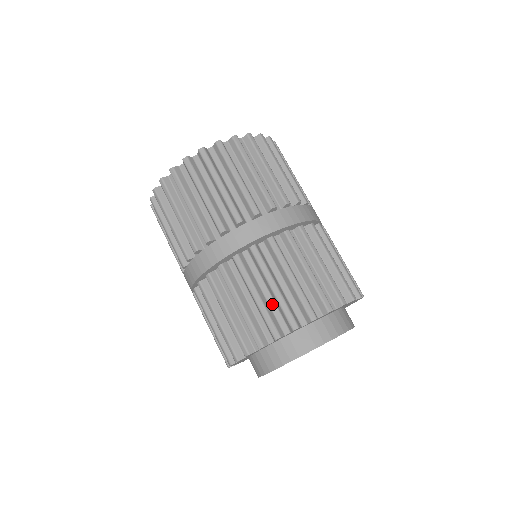
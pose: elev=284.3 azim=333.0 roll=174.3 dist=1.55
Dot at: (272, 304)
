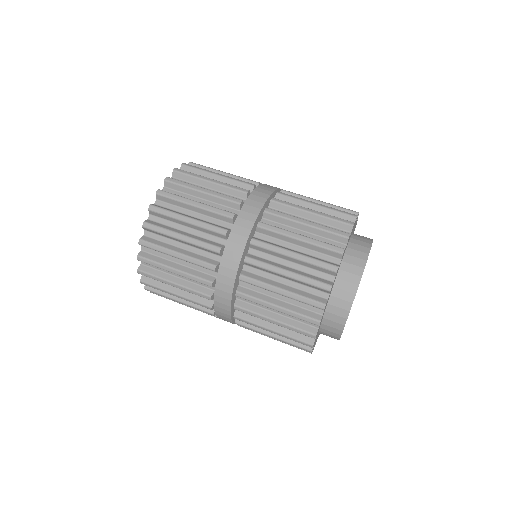
Dot at: (289, 316)
